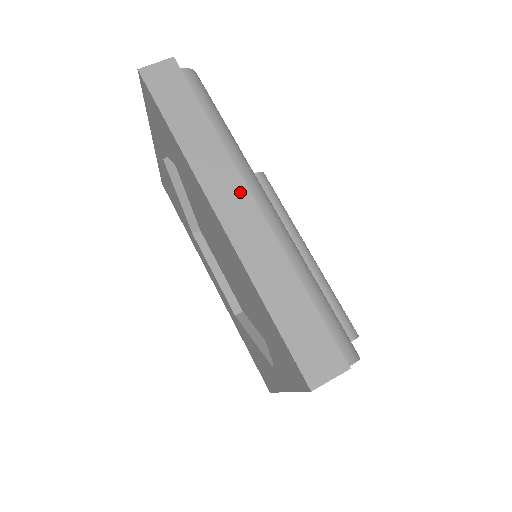
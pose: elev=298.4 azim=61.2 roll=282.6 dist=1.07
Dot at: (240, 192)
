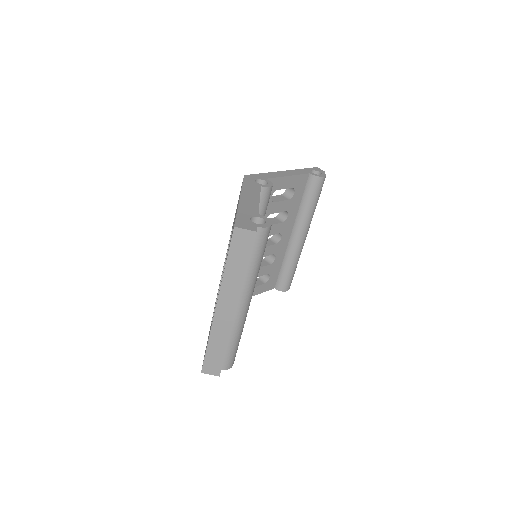
Dot at: (233, 306)
